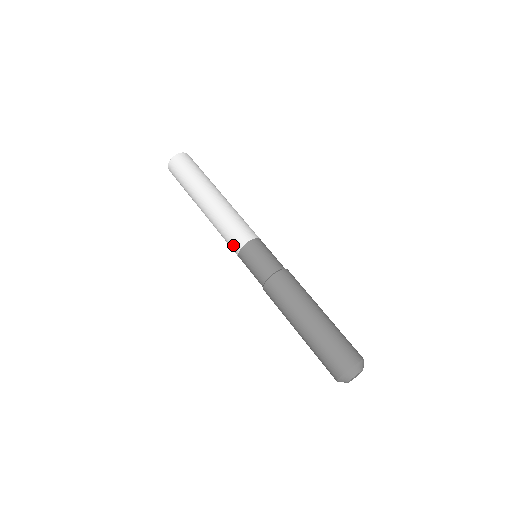
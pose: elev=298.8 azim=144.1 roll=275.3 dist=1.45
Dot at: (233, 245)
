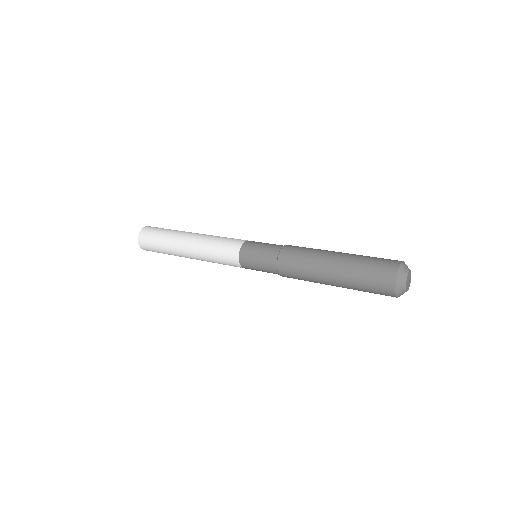
Dot at: (231, 259)
